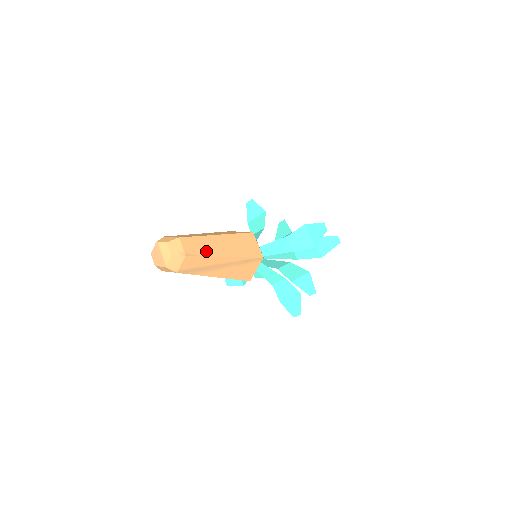
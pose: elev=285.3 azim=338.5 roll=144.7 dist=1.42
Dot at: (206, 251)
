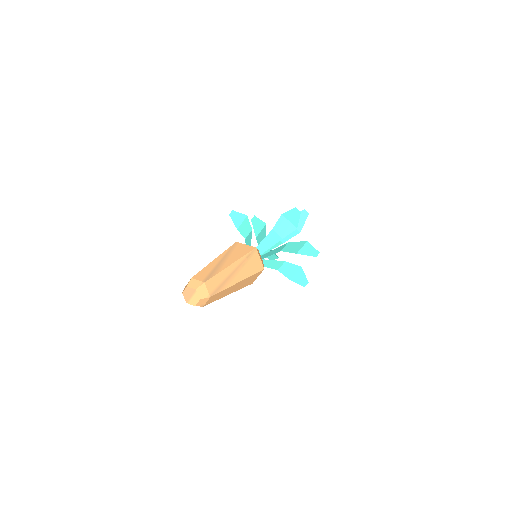
Dot at: (219, 297)
